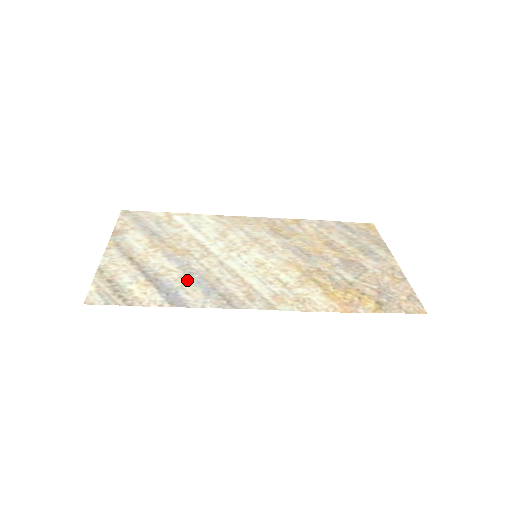
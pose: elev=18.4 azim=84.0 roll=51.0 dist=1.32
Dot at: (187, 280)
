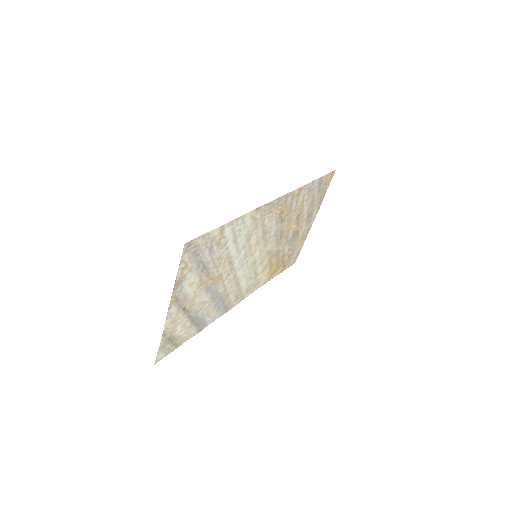
Dot at: (212, 306)
